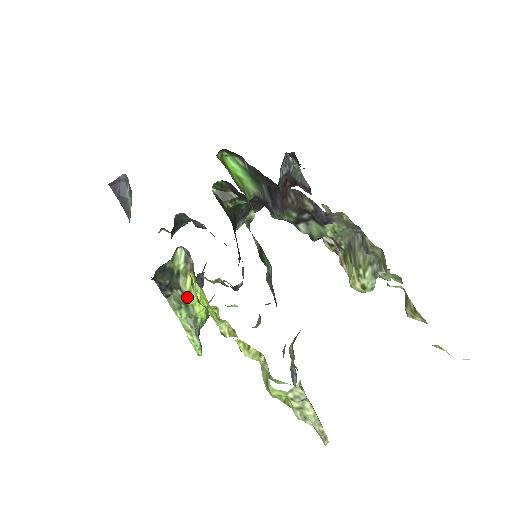
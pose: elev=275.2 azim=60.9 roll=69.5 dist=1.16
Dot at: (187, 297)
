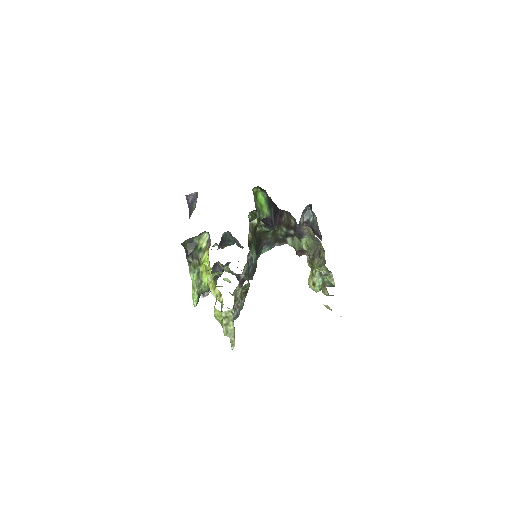
Dot at: (200, 265)
